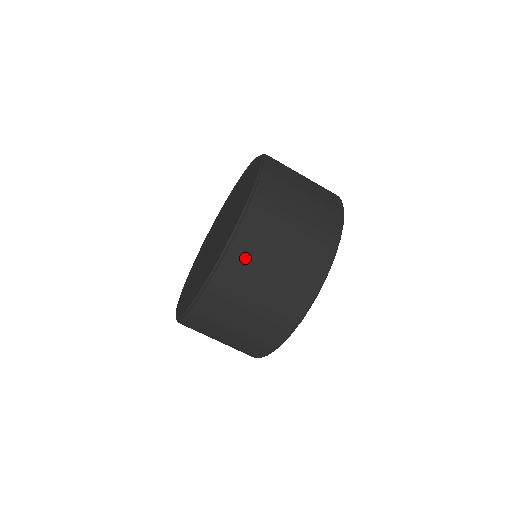
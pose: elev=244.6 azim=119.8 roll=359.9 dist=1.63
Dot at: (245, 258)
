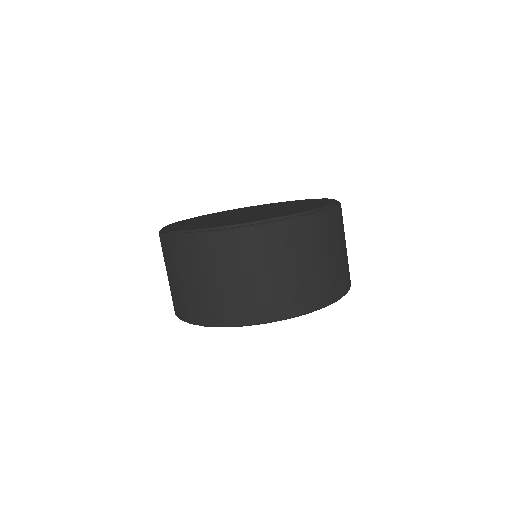
Dot at: (213, 249)
